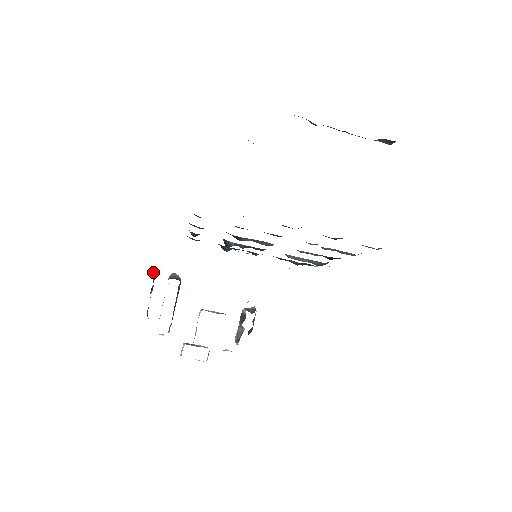
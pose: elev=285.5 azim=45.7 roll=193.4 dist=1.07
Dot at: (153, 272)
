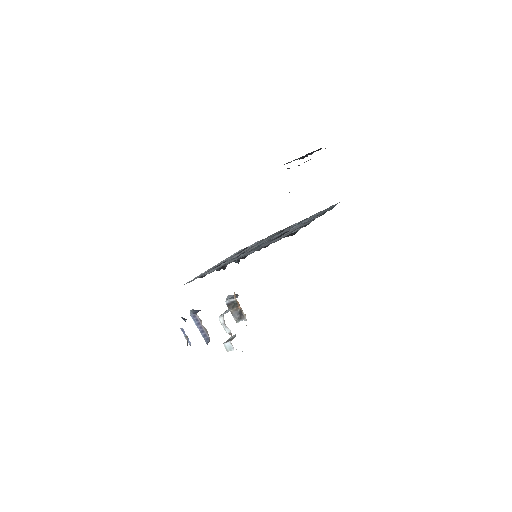
Dot at: (184, 318)
